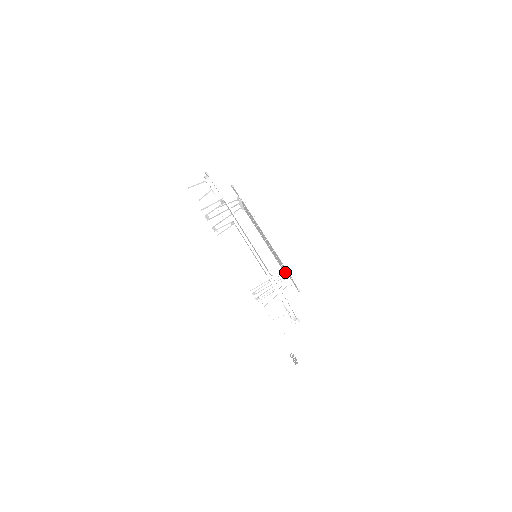
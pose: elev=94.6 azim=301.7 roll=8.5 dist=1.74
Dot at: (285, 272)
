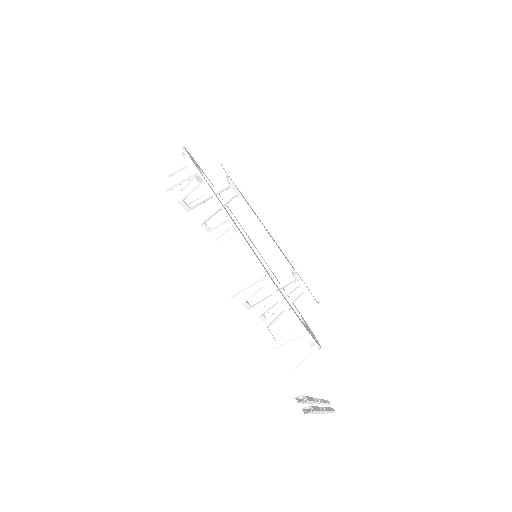
Dot at: (294, 273)
